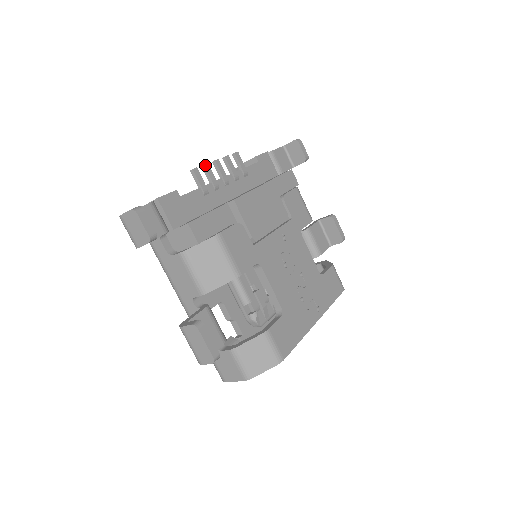
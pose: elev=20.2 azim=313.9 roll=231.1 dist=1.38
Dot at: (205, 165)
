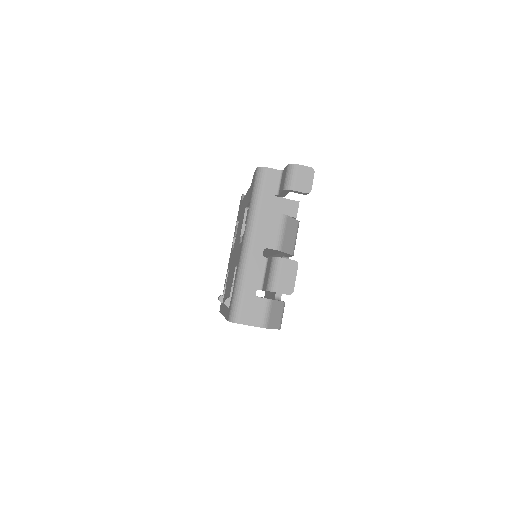
Dot at: occluded
